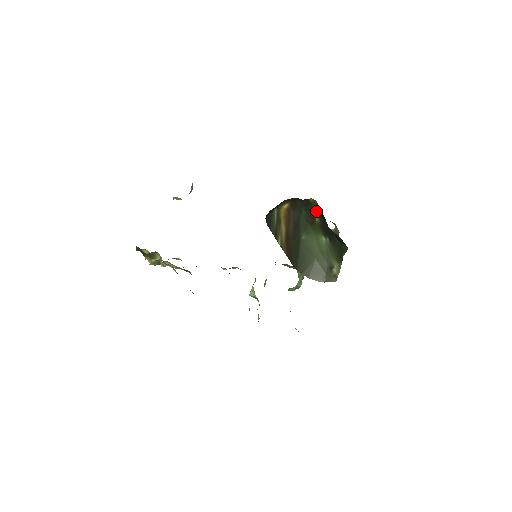
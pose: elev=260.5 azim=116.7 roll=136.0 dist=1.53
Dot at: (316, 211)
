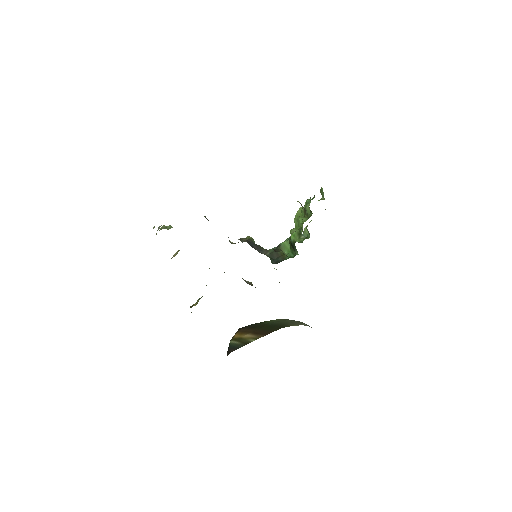
Dot at: occluded
